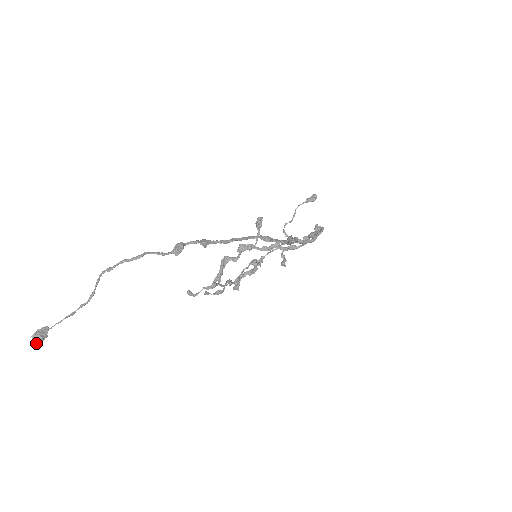
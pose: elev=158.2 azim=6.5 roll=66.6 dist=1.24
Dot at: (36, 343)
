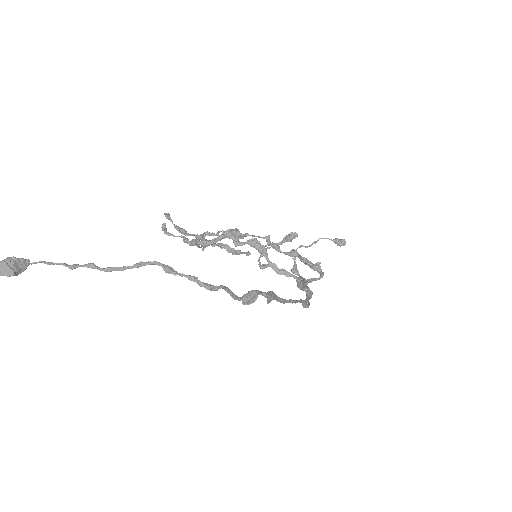
Dot at: out of frame
